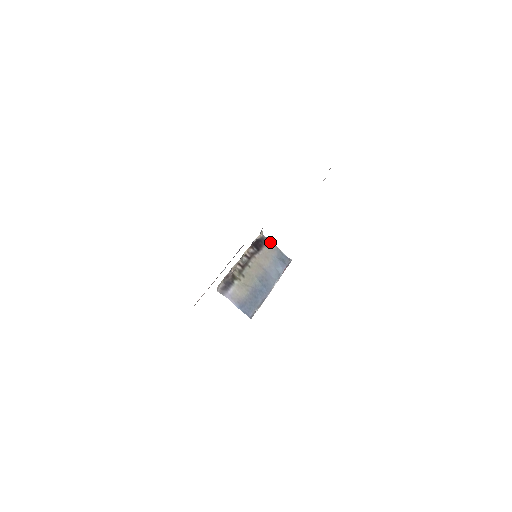
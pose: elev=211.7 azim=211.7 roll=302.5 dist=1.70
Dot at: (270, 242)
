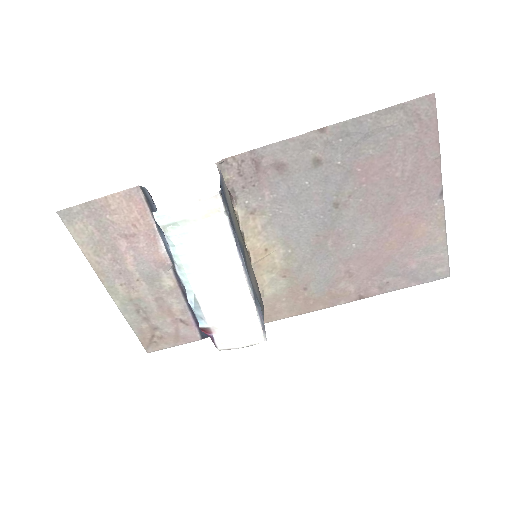
Dot at: occluded
